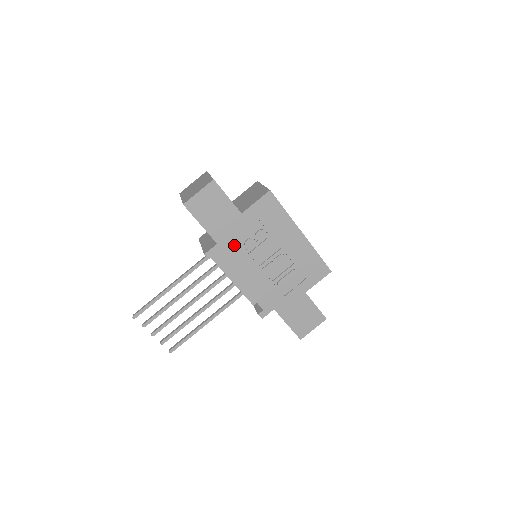
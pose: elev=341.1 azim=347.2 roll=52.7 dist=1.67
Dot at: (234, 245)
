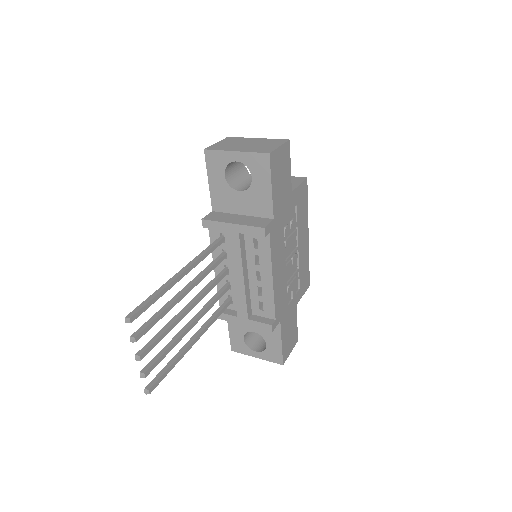
Dot at: (280, 227)
